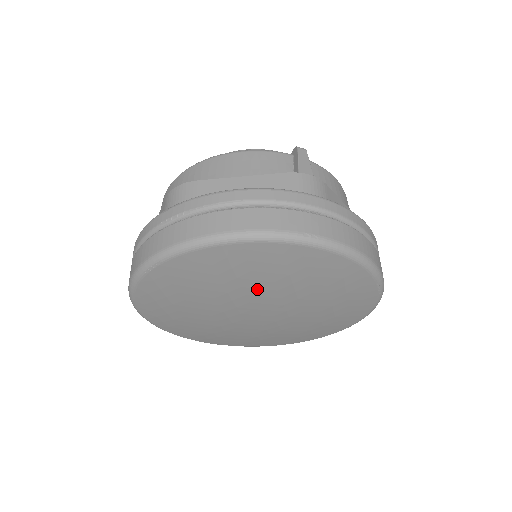
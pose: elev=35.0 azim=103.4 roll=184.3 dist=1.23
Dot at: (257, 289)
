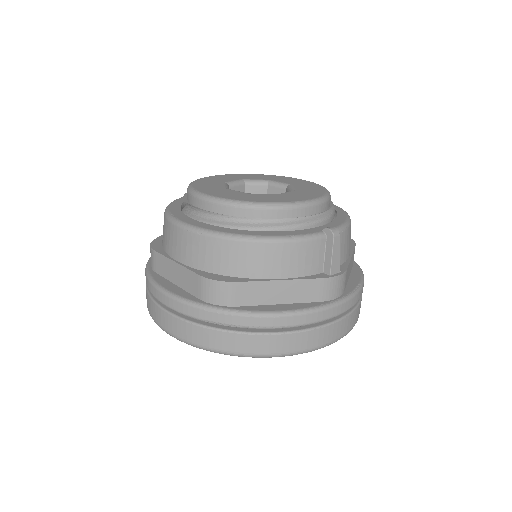
Dot at: occluded
